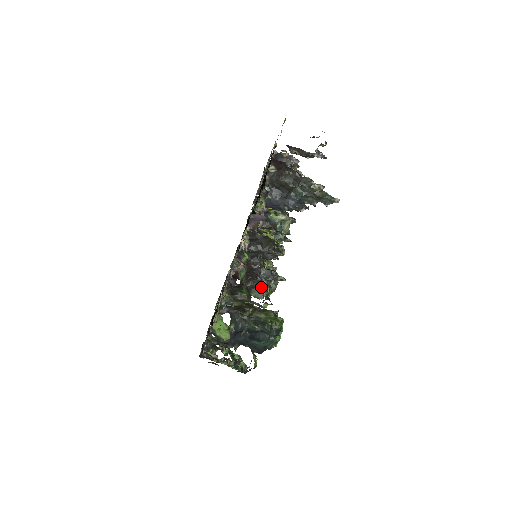
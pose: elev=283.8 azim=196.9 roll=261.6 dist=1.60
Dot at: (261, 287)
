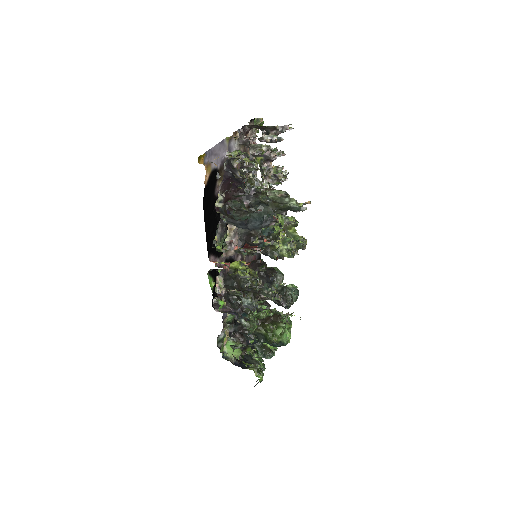
Dot at: (265, 290)
